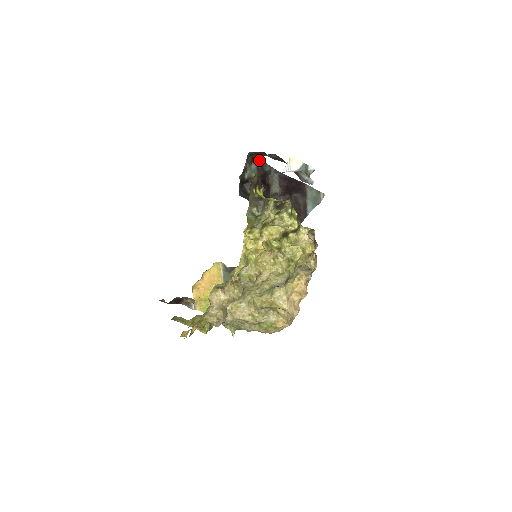
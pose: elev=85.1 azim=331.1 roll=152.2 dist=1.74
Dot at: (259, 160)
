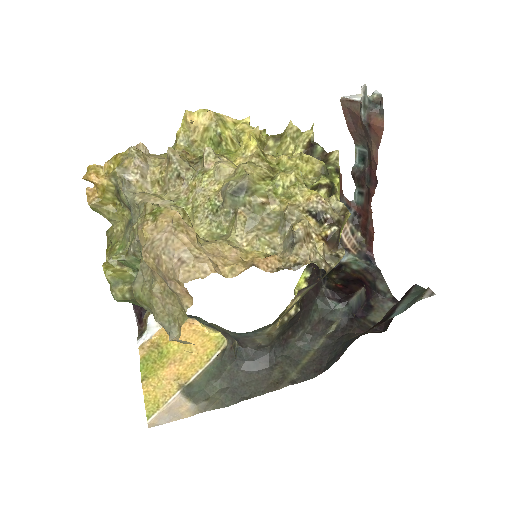
Dot at: (377, 269)
